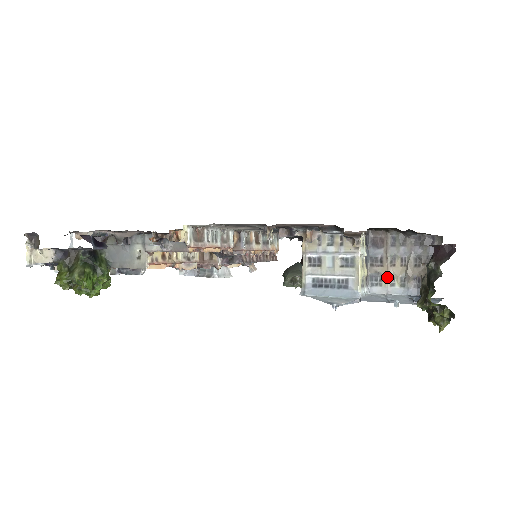
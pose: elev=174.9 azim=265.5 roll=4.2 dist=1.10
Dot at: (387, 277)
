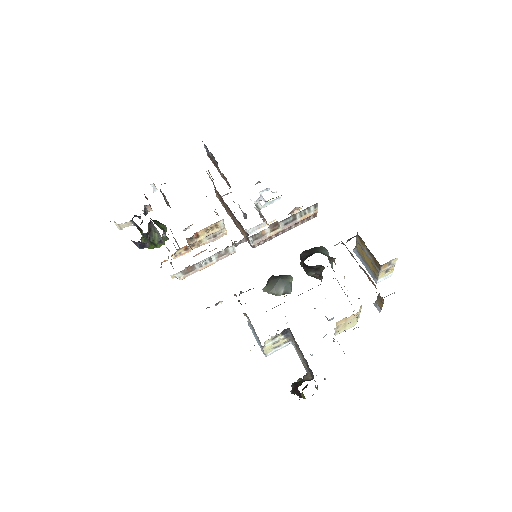
Dot at: (297, 351)
